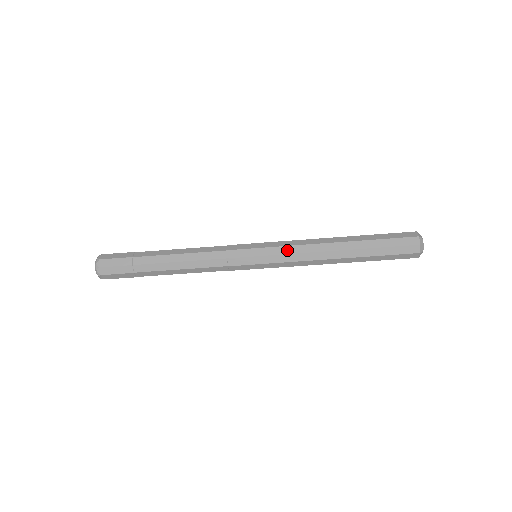
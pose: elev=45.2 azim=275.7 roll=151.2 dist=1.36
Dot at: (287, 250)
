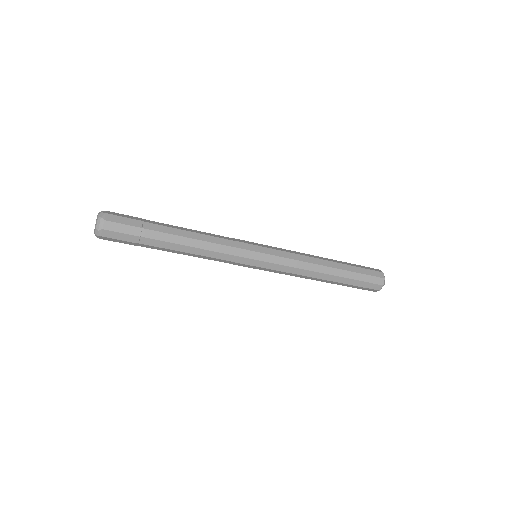
Dot at: (287, 262)
